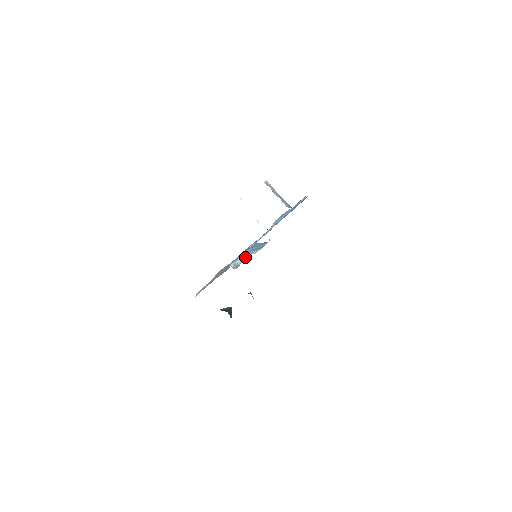
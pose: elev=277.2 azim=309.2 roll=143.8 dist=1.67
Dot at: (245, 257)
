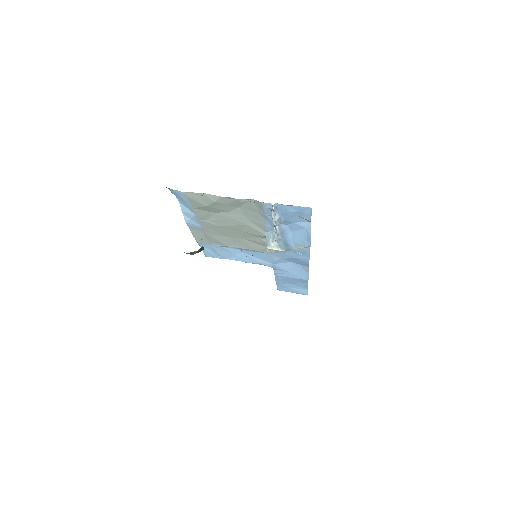
Dot at: (276, 228)
